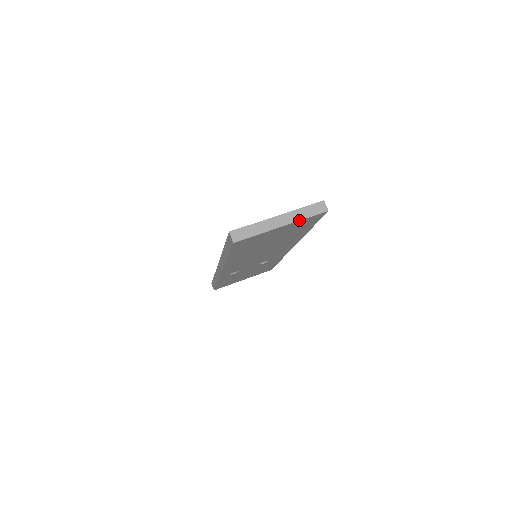
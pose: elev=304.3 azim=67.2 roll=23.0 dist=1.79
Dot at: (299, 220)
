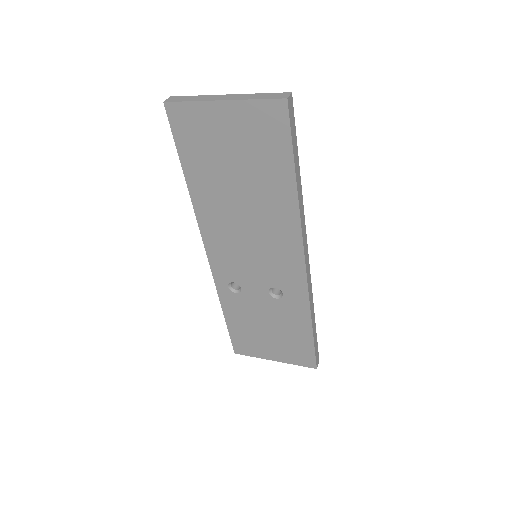
Dot at: (245, 99)
